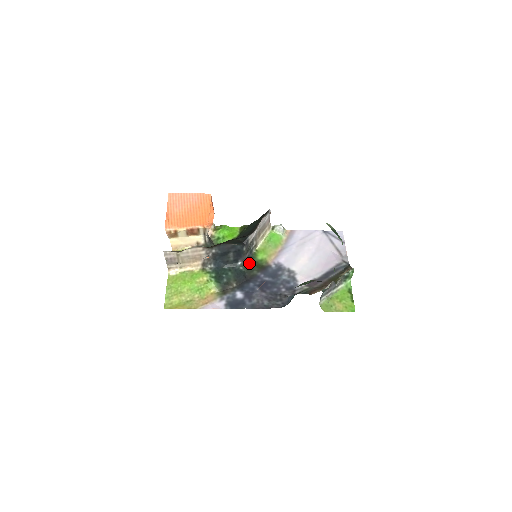
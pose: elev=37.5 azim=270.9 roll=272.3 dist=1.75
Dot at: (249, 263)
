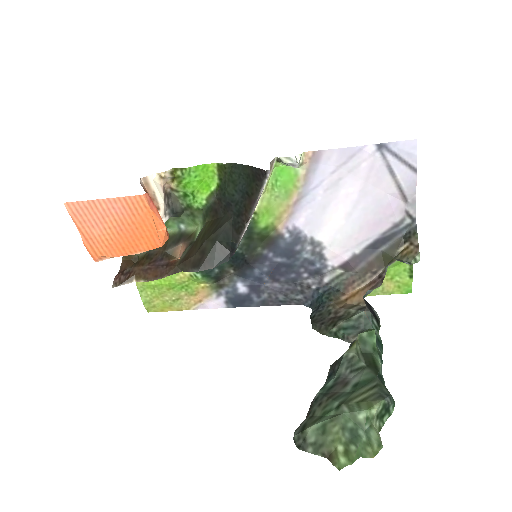
Dot at: (247, 239)
